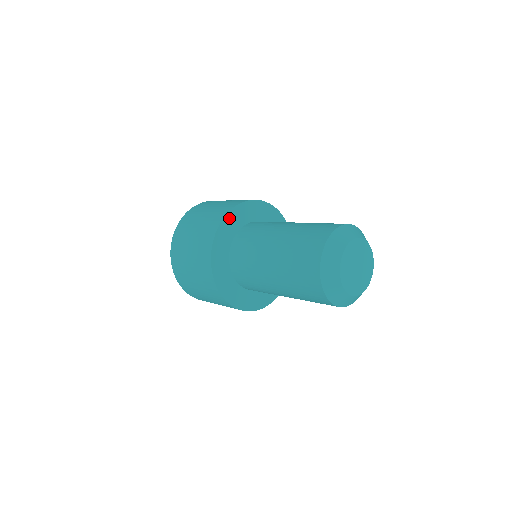
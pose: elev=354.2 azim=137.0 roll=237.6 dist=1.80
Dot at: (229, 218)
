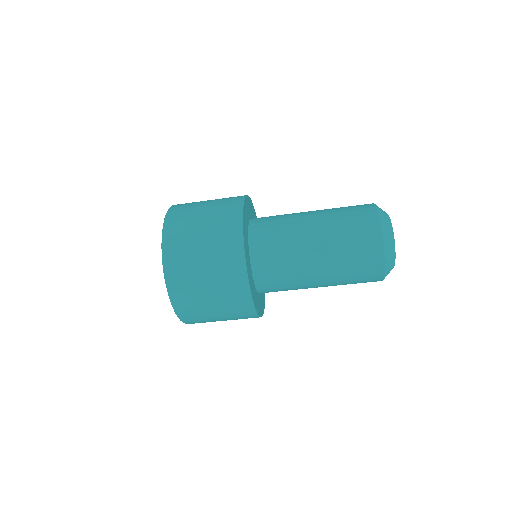
Dot at: (249, 201)
